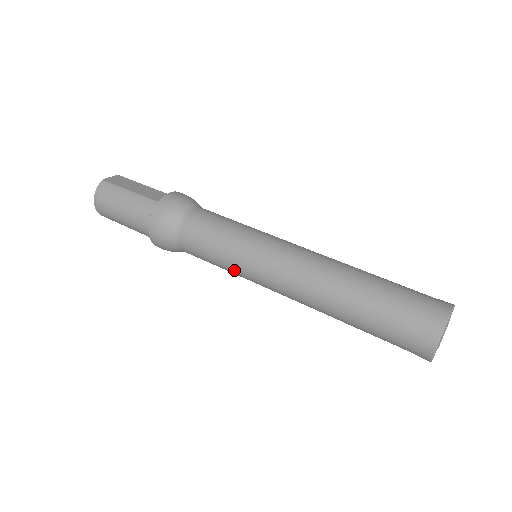
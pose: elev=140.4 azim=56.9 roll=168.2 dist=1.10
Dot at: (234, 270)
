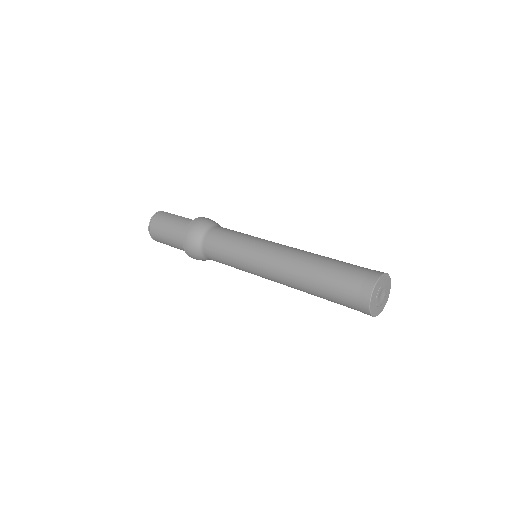
Dot at: (238, 258)
